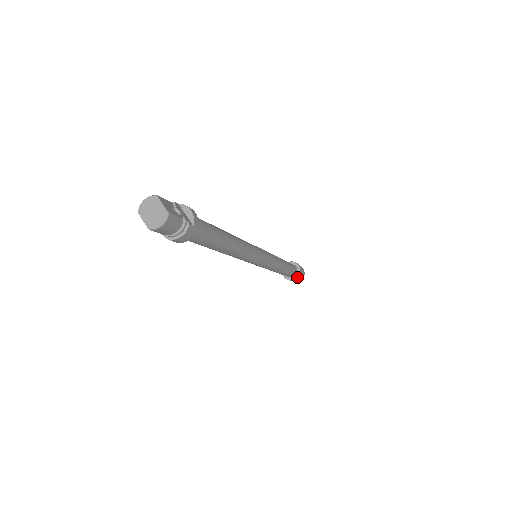
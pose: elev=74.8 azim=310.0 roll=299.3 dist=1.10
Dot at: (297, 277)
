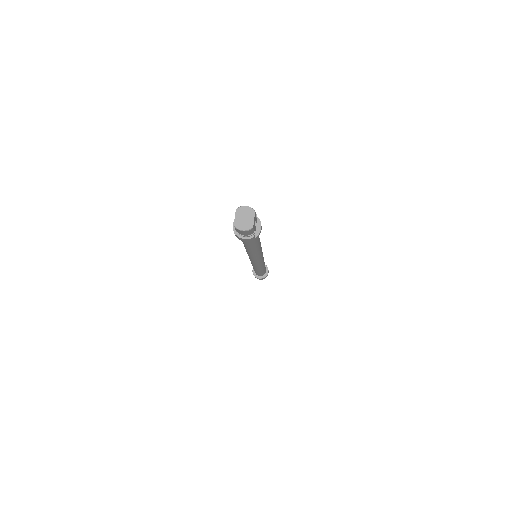
Dot at: (260, 278)
